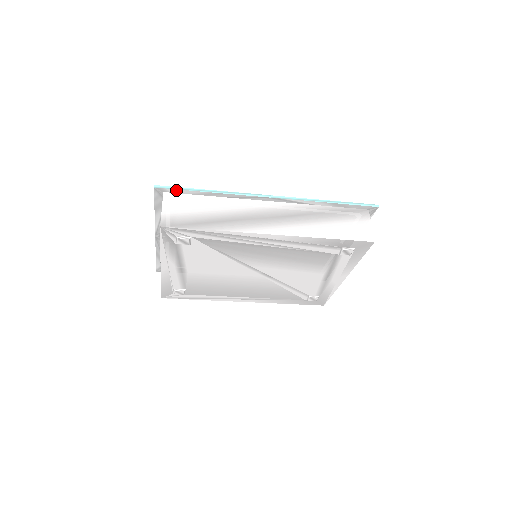
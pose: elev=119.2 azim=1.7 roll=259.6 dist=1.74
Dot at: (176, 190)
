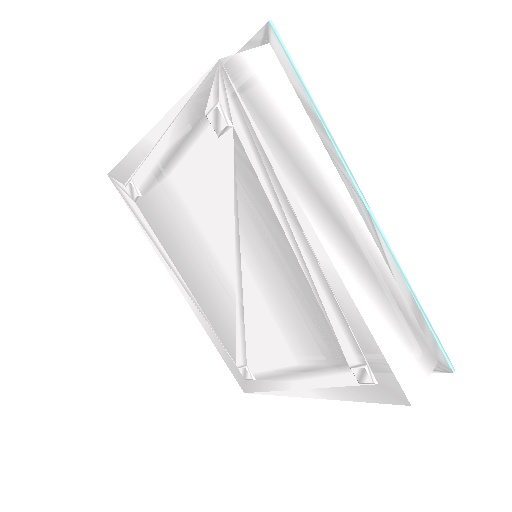
Dot at: (286, 59)
